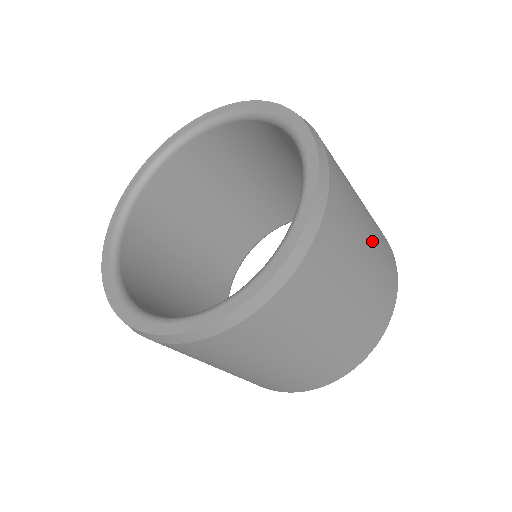
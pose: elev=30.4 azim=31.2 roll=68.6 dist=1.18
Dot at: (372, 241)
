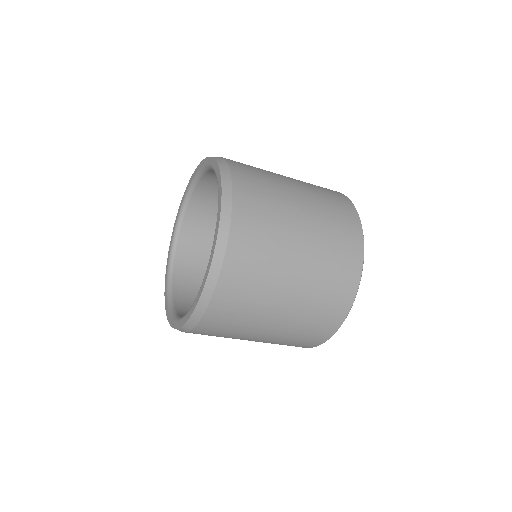
Dot at: (299, 186)
